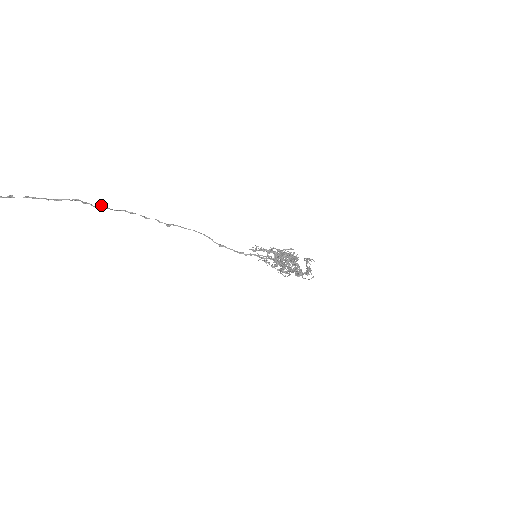
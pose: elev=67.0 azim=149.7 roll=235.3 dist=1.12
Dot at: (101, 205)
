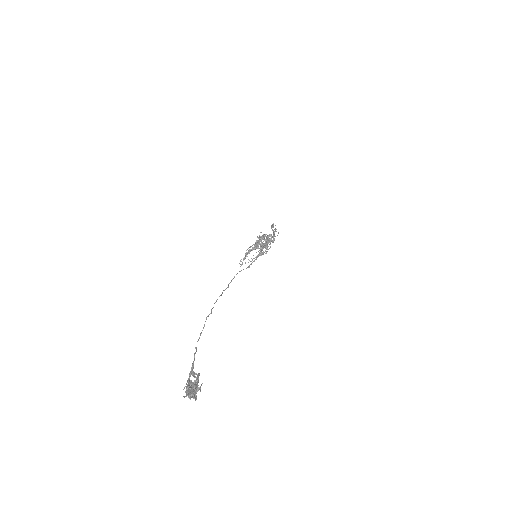
Dot at: (211, 310)
